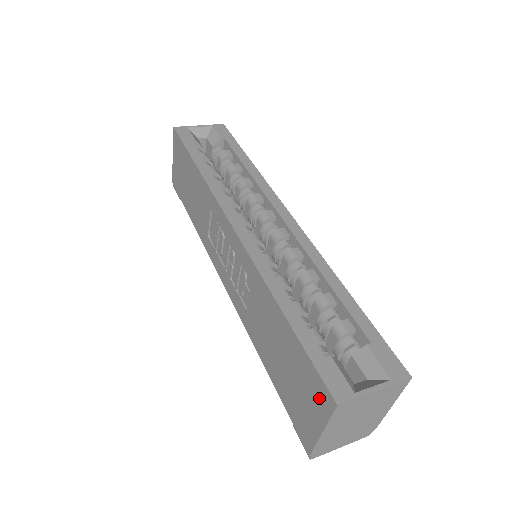
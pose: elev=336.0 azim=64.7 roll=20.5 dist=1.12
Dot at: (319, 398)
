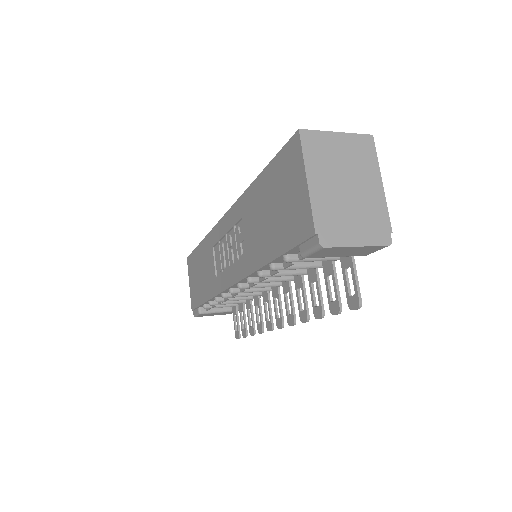
Dot at: (292, 160)
